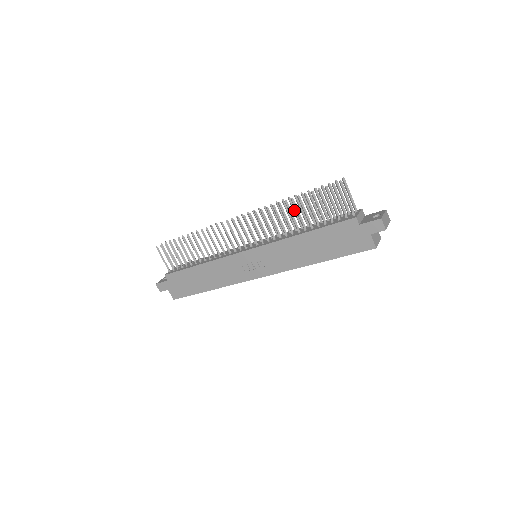
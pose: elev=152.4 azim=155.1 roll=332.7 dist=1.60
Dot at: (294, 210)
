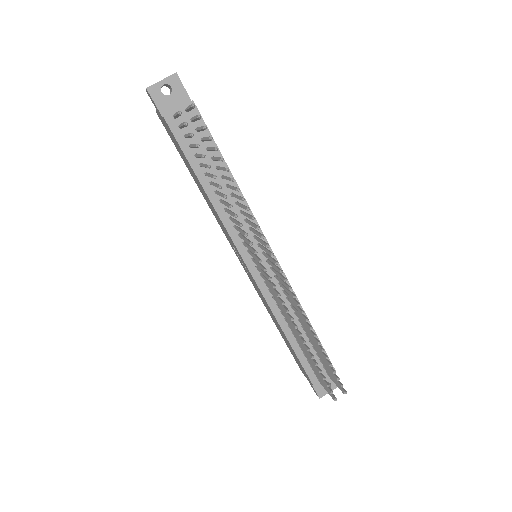
Dot at: (308, 330)
